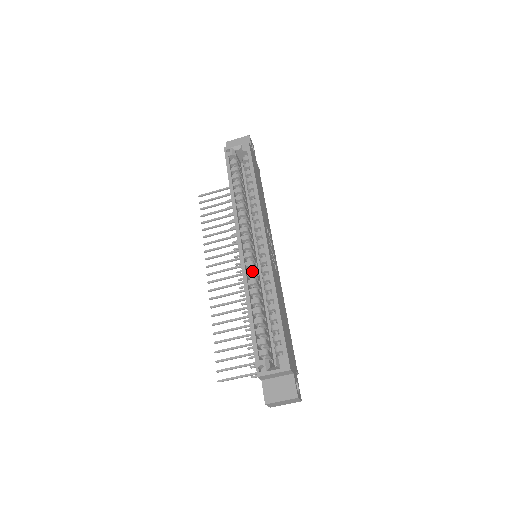
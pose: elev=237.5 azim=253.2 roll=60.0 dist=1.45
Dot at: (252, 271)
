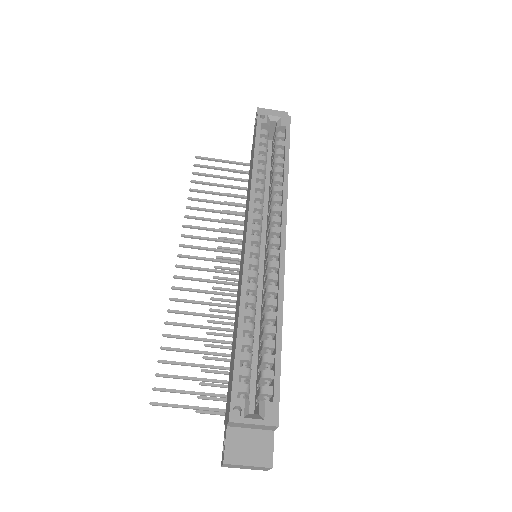
Dot at: (256, 273)
